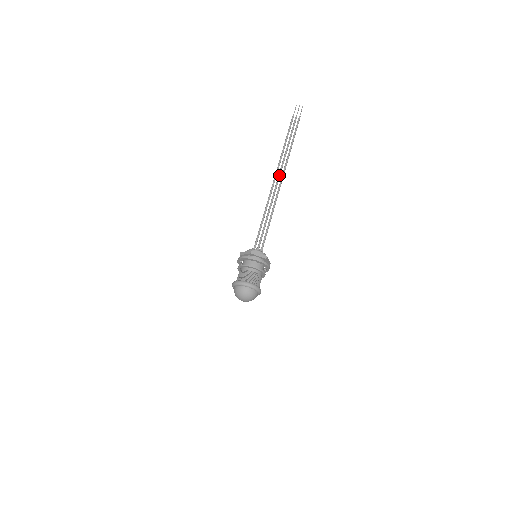
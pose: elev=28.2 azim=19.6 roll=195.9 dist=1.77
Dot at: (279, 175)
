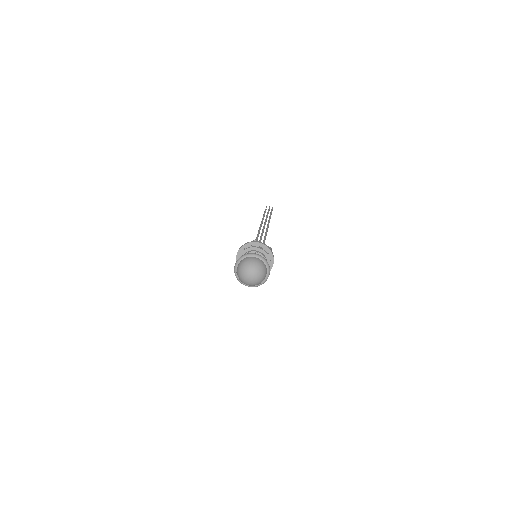
Dot at: (264, 226)
